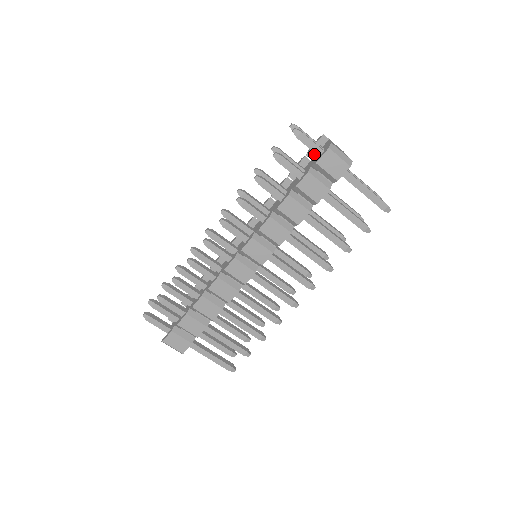
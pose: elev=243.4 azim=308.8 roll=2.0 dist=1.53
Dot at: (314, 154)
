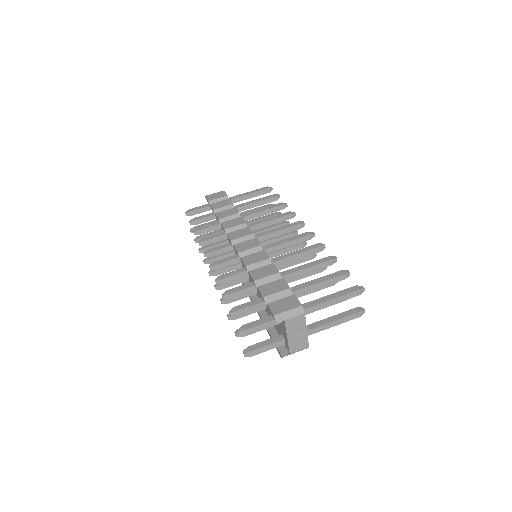
Dot at: occluded
